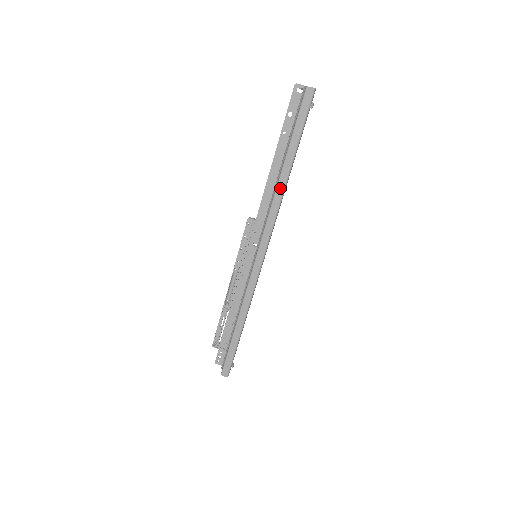
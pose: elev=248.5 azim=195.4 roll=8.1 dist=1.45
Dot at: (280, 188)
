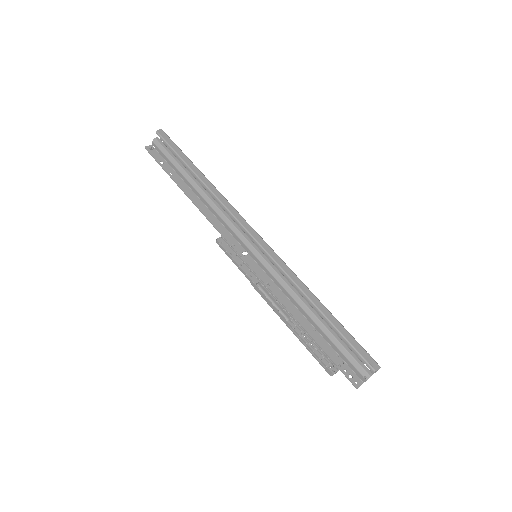
Dot at: (212, 188)
